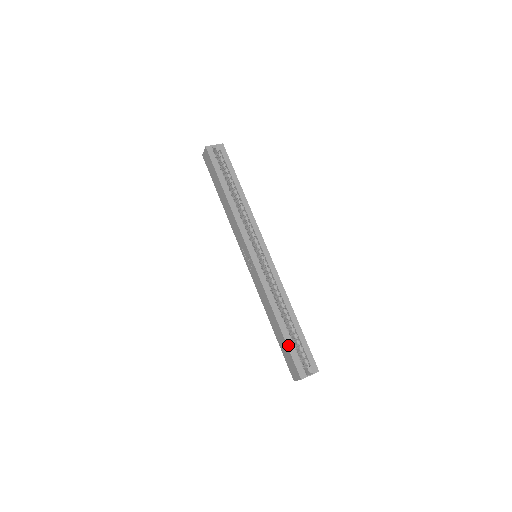
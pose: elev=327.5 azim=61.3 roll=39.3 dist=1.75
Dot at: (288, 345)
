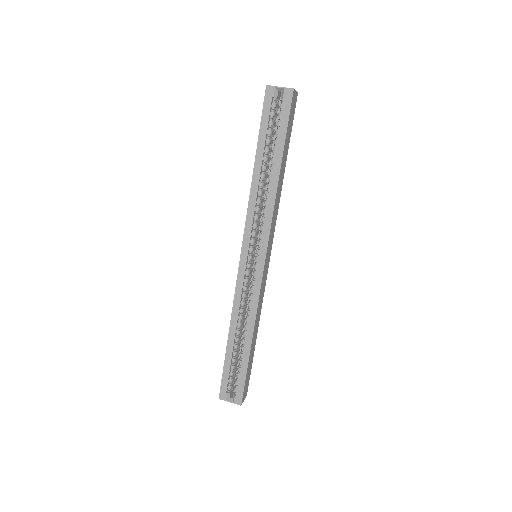
Dot at: (225, 364)
